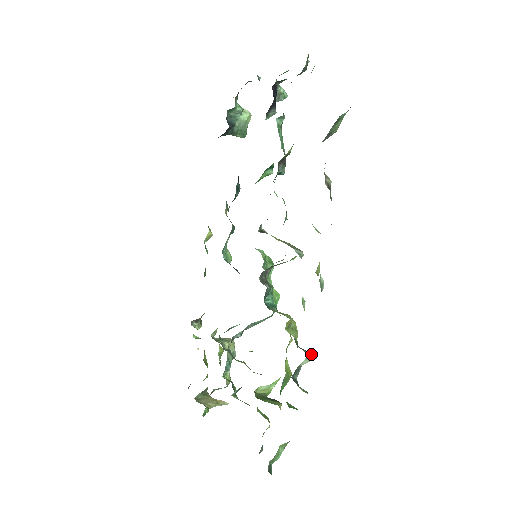
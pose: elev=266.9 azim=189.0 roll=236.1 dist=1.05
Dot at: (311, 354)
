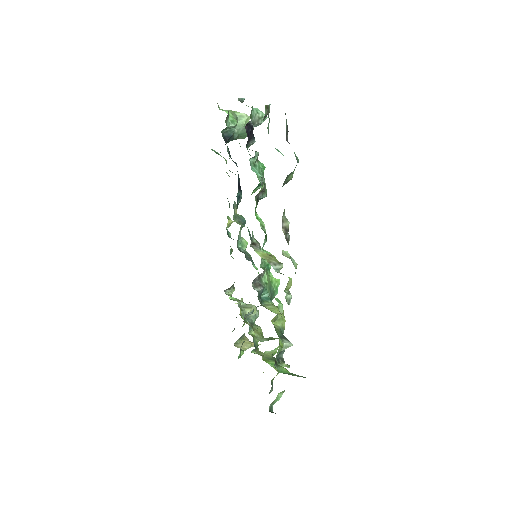
Dot at: (288, 343)
